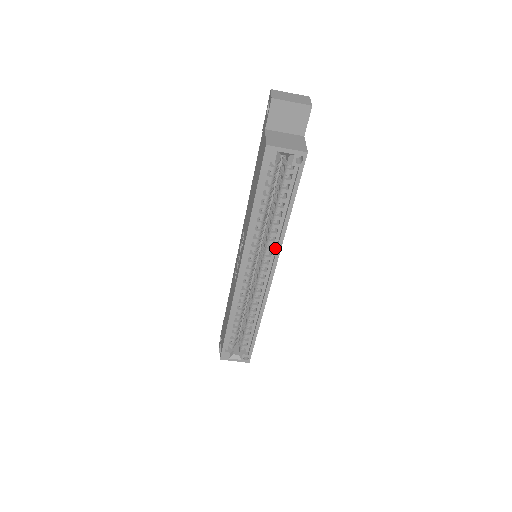
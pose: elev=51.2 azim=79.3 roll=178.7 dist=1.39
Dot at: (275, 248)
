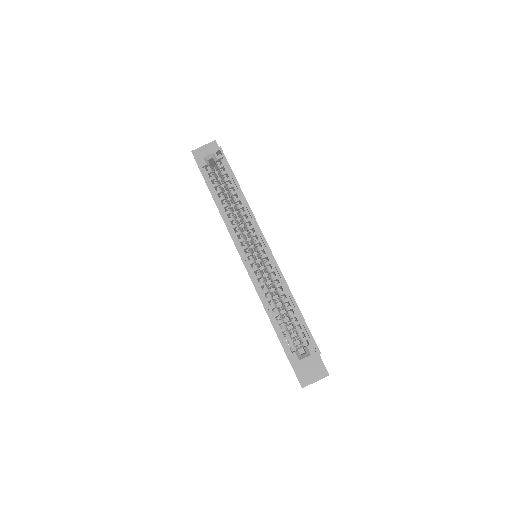
Dot at: (253, 223)
